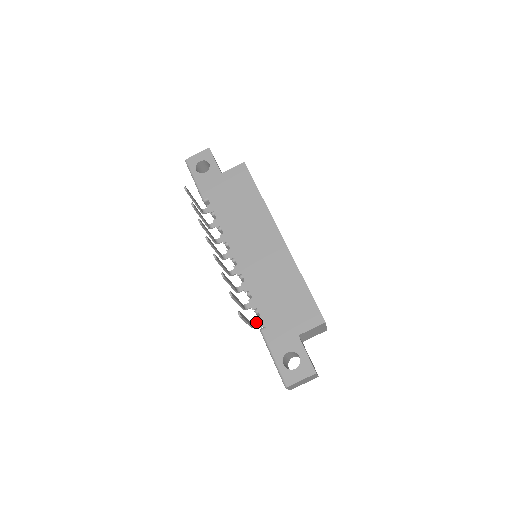
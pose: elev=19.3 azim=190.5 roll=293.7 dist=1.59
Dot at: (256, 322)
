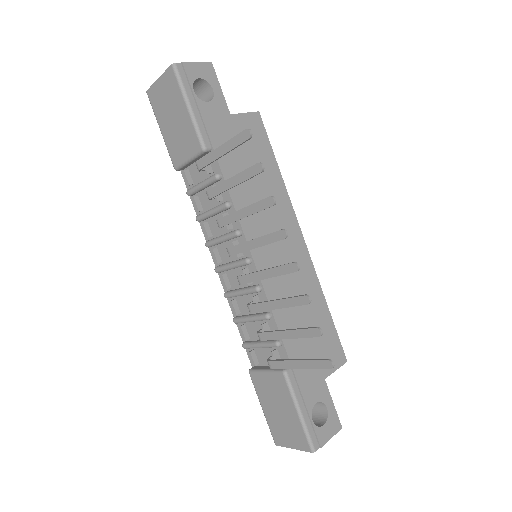
Dot at: (272, 358)
